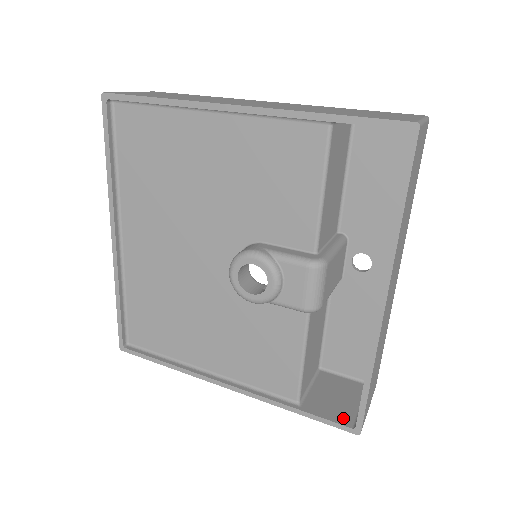
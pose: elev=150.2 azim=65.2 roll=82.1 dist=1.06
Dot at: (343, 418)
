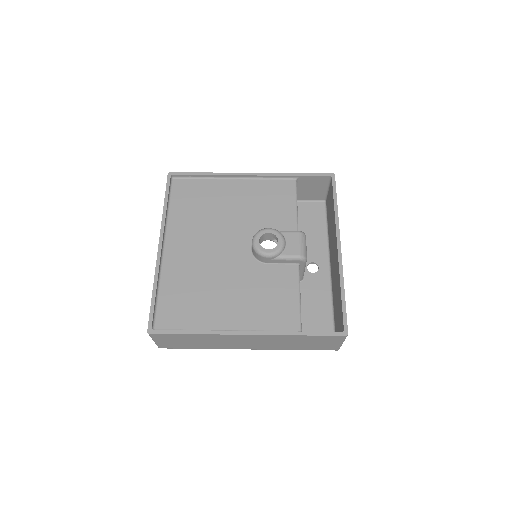
Dot at: occluded
